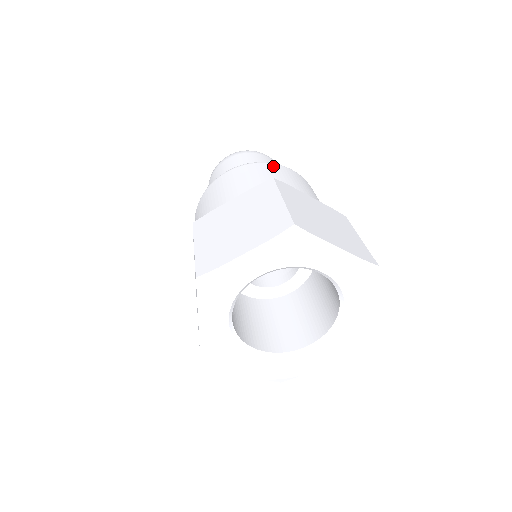
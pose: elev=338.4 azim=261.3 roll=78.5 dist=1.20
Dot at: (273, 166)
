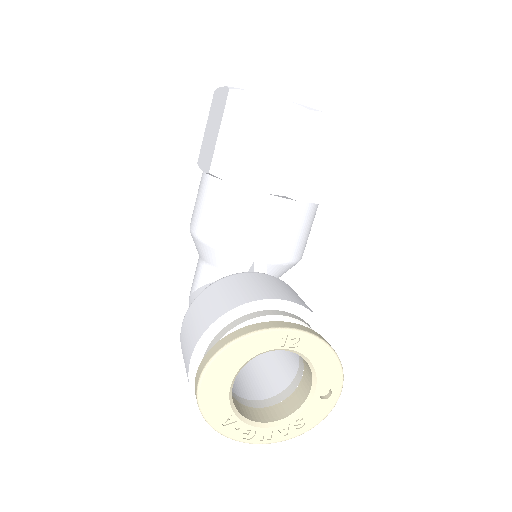
Dot at: occluded
